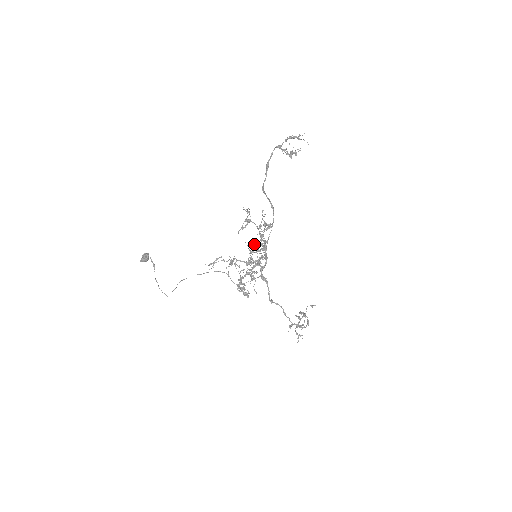
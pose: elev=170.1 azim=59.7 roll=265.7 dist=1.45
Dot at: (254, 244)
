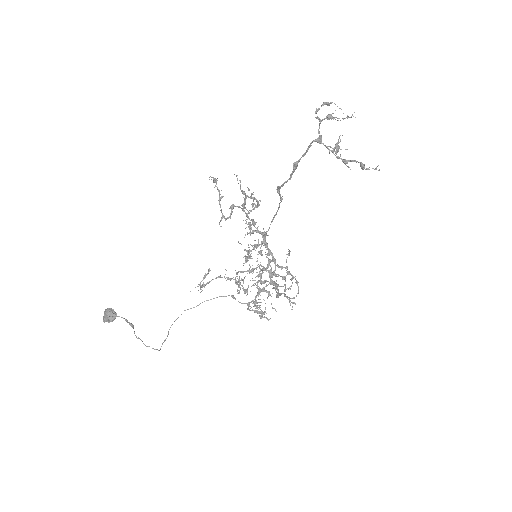
Dot at: (256, 247)
